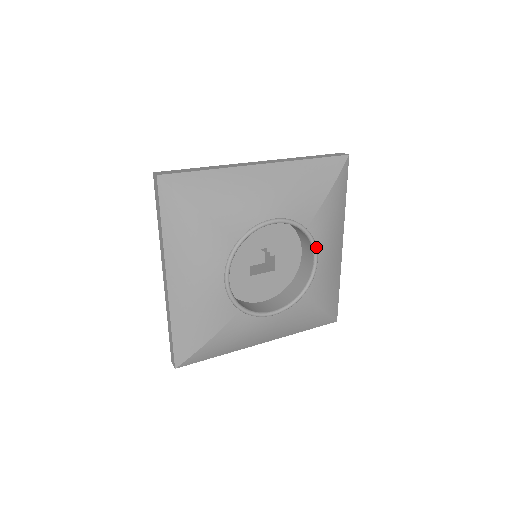
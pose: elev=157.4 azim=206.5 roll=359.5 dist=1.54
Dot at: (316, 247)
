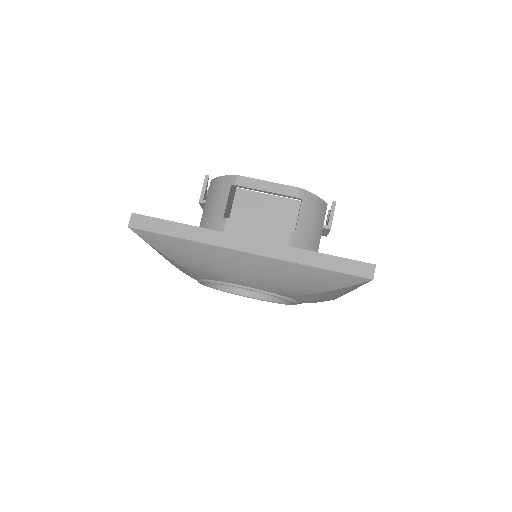
Dot at: (296, 302)
